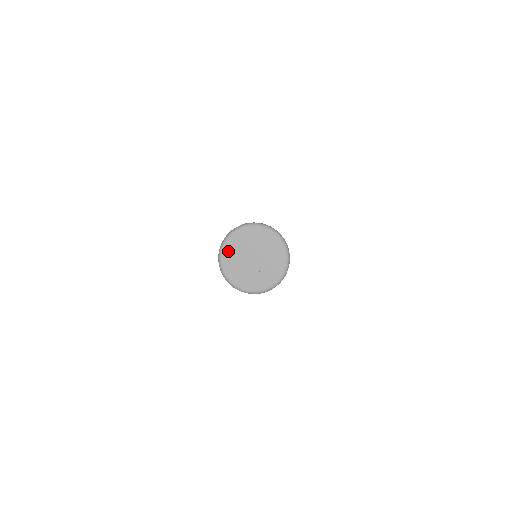
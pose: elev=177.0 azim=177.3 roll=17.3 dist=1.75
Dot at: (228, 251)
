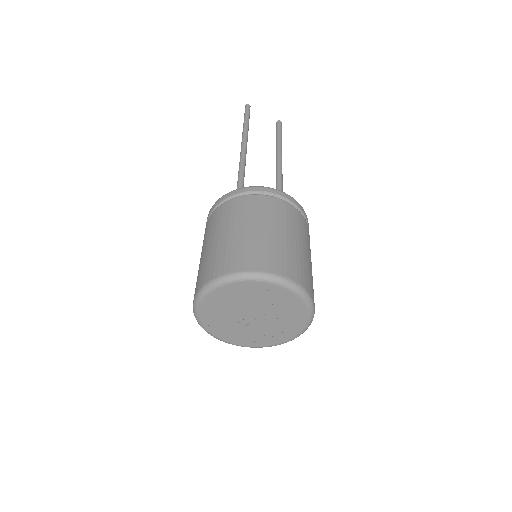
Dot at: (210, 323)
